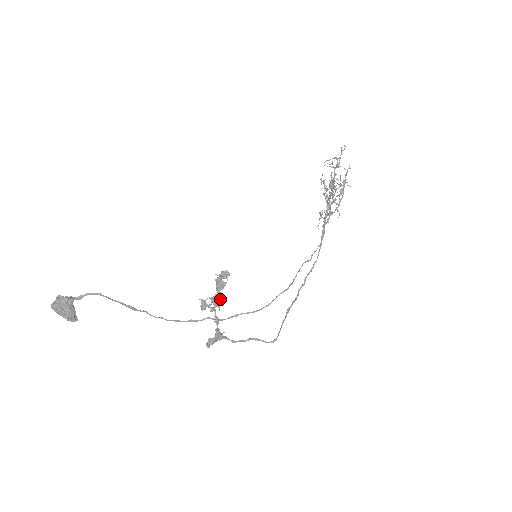
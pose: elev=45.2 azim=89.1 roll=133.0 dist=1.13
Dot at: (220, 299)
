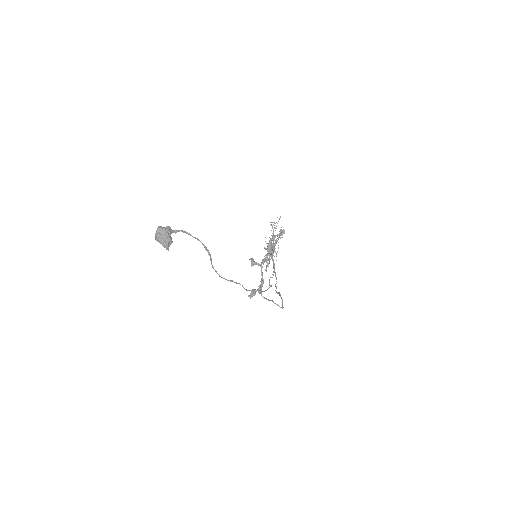
Dot at: (267, 257)
